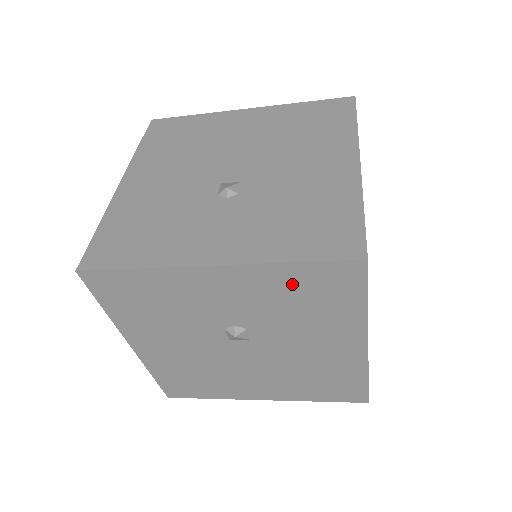
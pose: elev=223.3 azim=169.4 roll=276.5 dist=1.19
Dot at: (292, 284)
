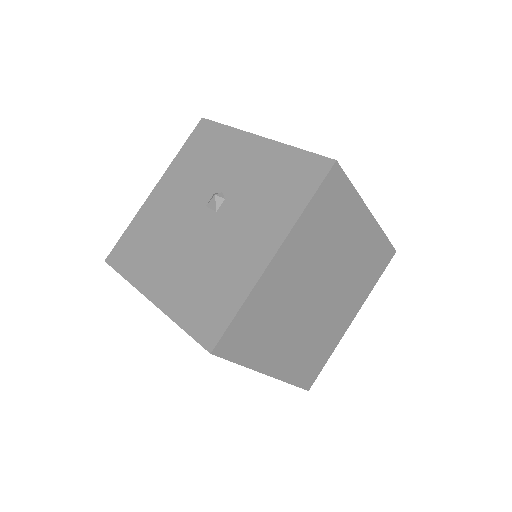
Dot at: (284, 166)
